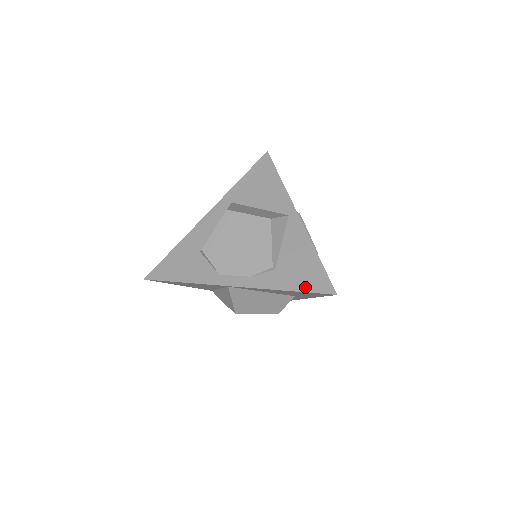
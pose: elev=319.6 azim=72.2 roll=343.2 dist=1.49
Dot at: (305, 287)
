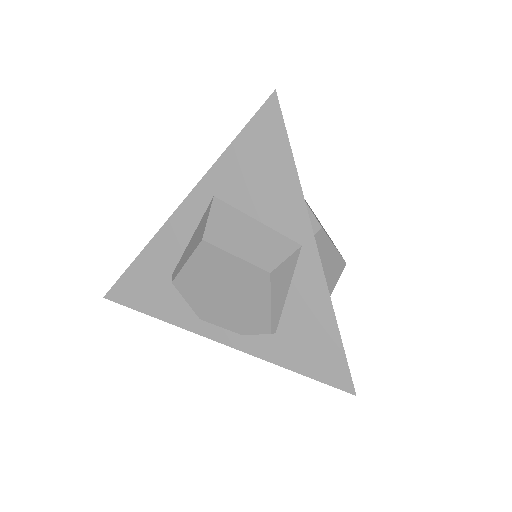
Dot at: (314, 372)
